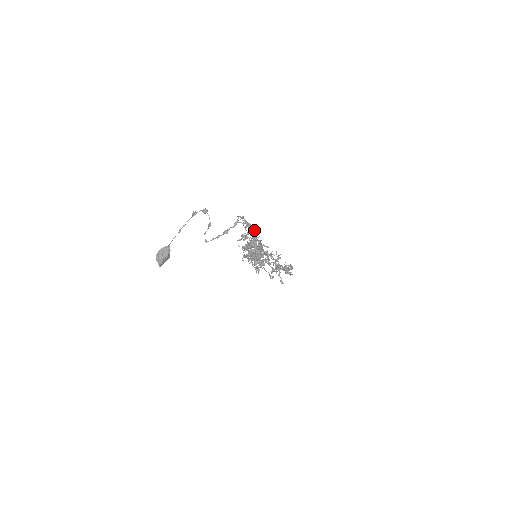
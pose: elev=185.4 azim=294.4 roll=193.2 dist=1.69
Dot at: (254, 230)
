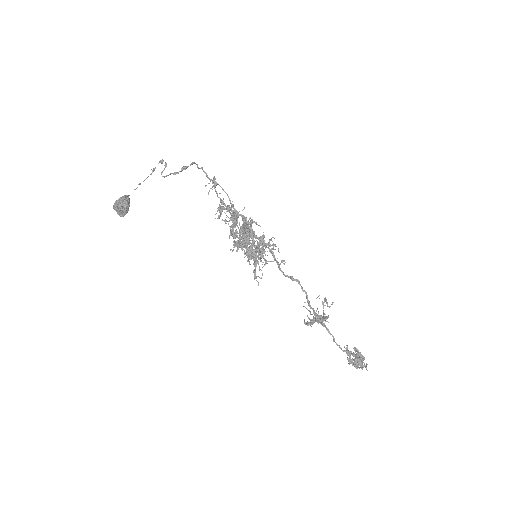
Dot at: (228, 197)
